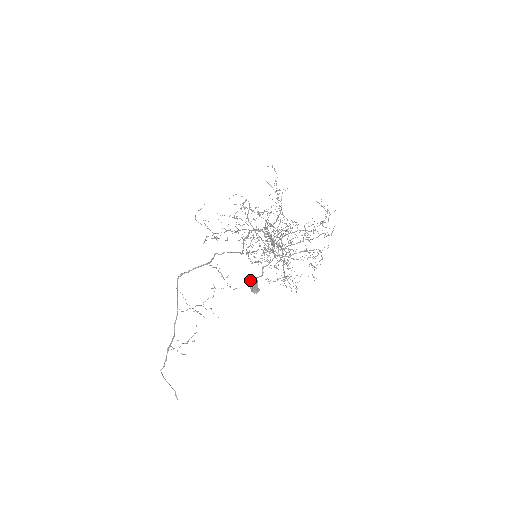
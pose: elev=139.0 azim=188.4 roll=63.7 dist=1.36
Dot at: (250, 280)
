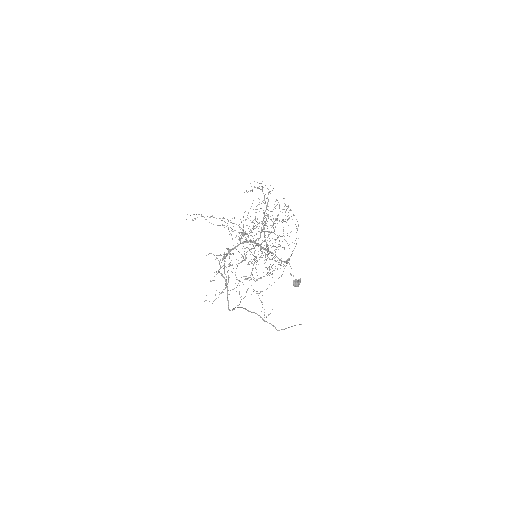
Dot at: occluded
